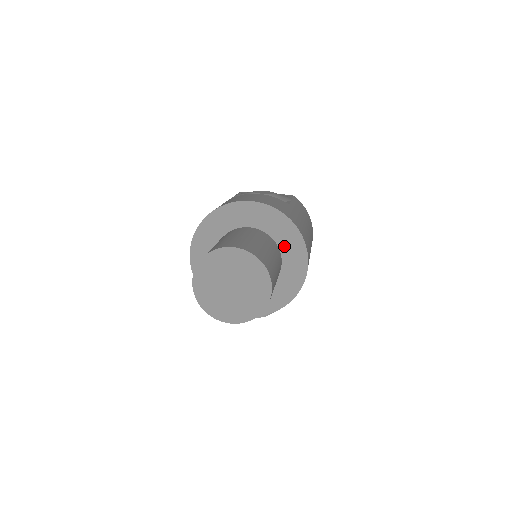
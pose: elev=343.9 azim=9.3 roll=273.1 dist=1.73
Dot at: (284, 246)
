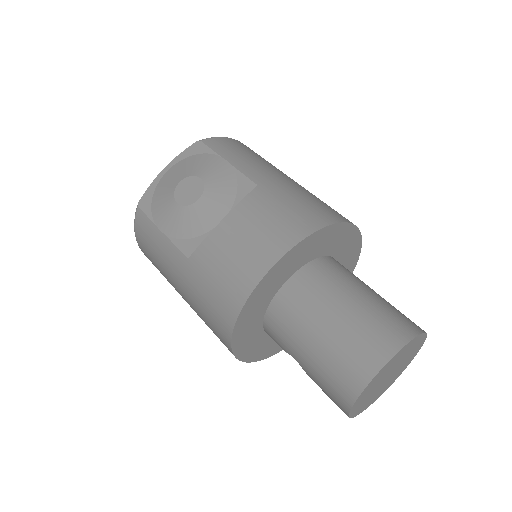
Dot at: (330, 249)
